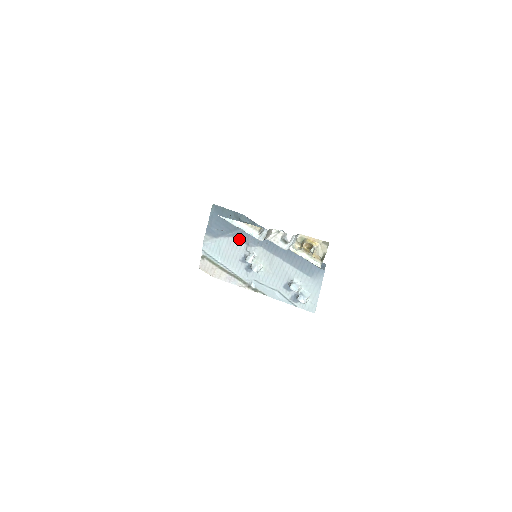
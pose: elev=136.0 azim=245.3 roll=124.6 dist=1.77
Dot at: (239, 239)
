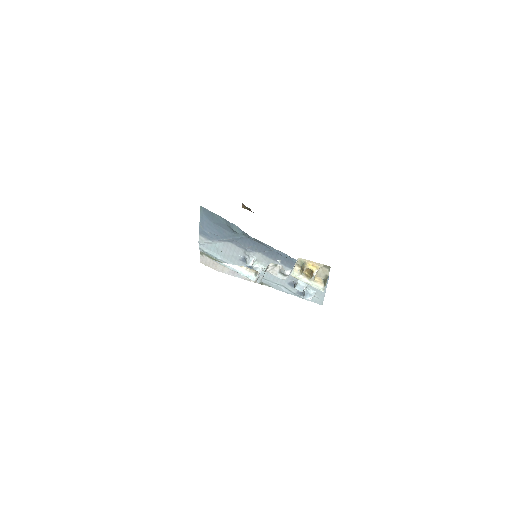
Dot at: (235, 244)
